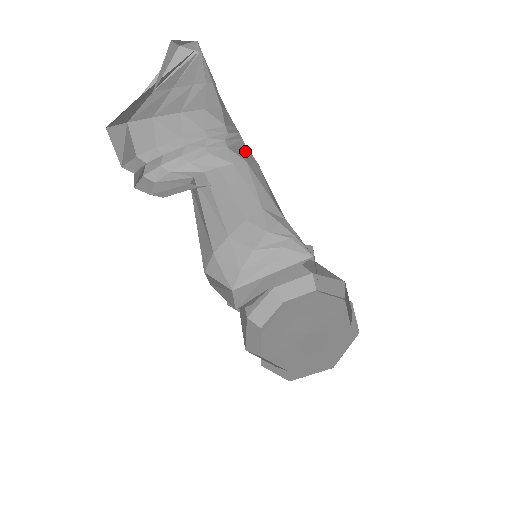
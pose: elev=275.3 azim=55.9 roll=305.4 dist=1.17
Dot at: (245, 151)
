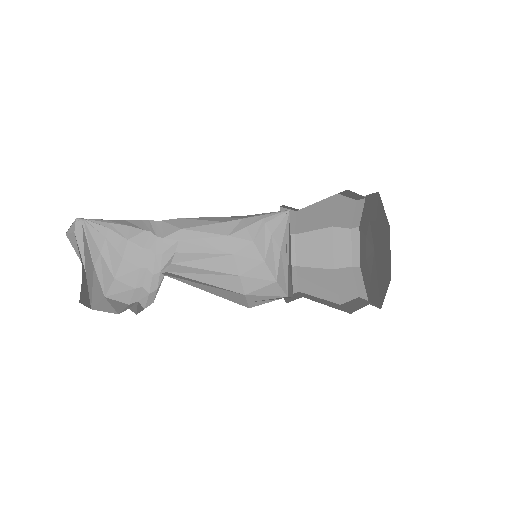
Dot at: (168, 224)
